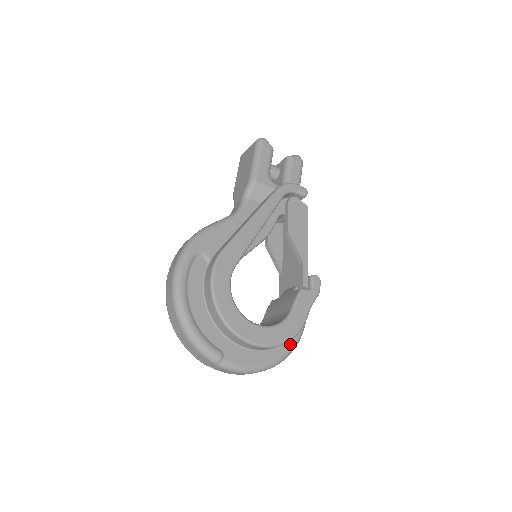
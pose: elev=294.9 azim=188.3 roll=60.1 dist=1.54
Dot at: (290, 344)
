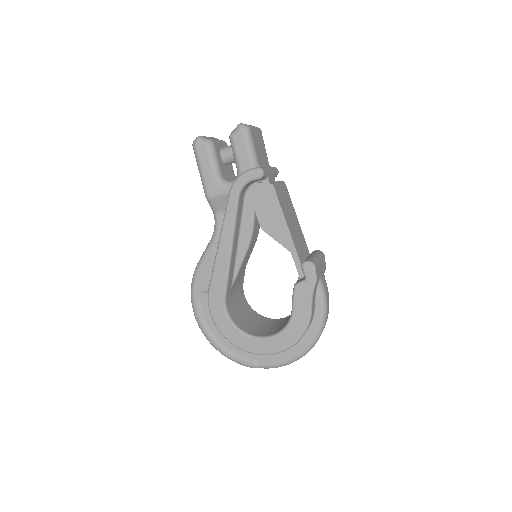
Dot at: (313, 330)
